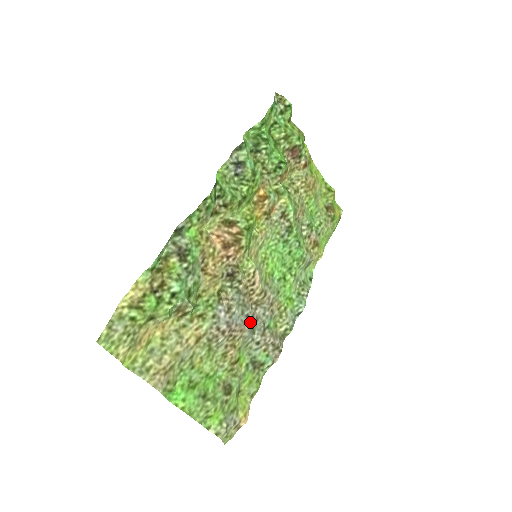
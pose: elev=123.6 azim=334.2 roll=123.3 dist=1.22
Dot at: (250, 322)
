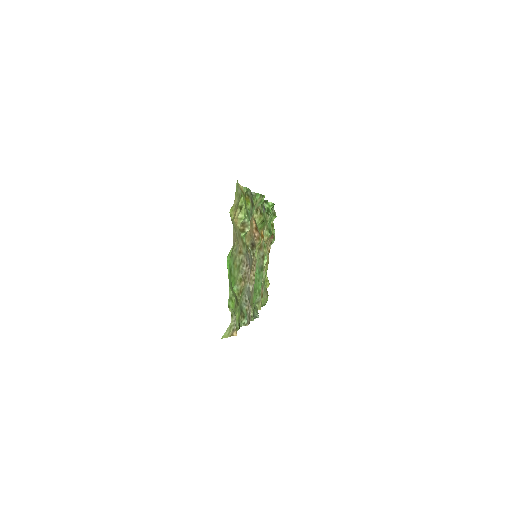
Dot at: occluded
